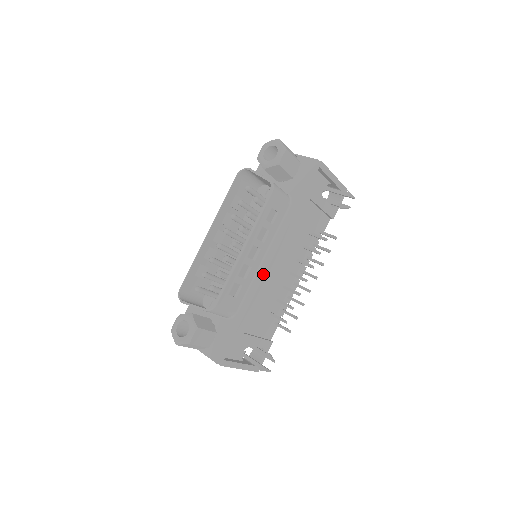
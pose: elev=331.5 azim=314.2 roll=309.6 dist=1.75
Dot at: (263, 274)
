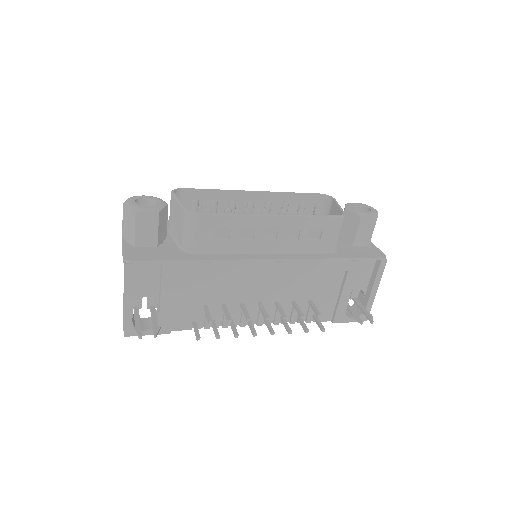
Dot at: (253, 258)
